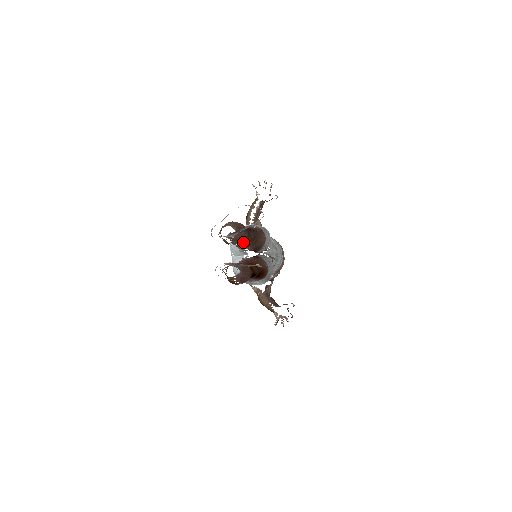
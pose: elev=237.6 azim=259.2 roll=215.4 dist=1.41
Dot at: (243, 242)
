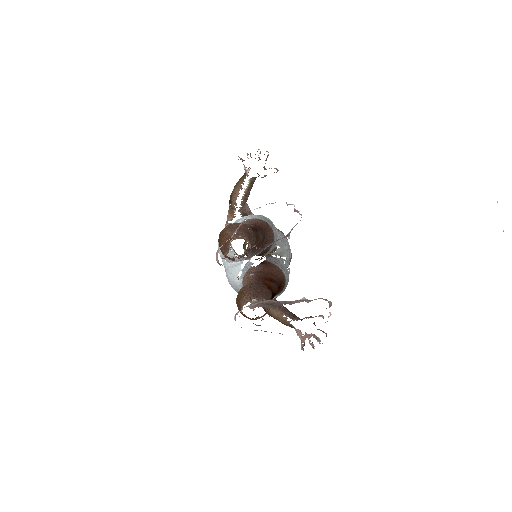
Dot at: (250, 250)
